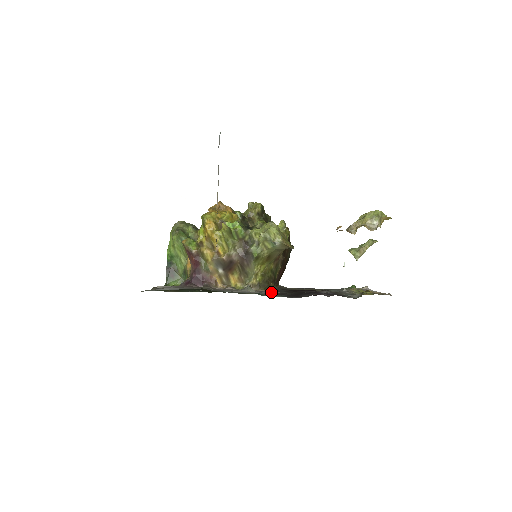
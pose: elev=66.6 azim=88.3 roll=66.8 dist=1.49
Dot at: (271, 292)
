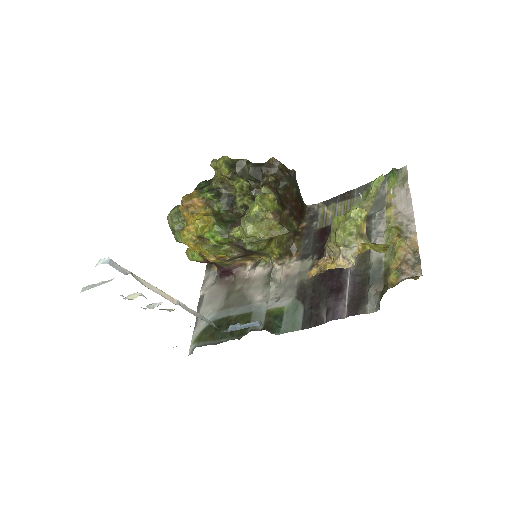
Dot at: (295, 274)
